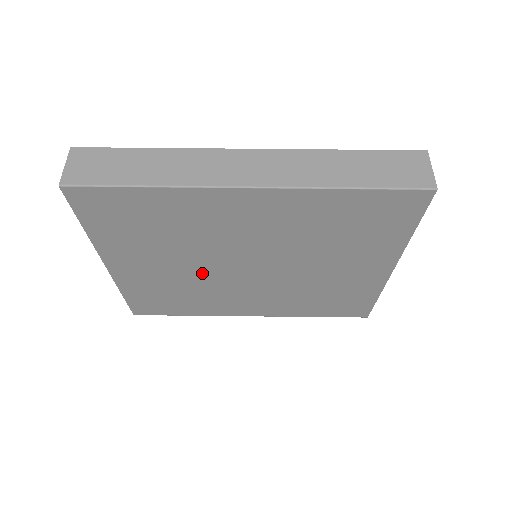
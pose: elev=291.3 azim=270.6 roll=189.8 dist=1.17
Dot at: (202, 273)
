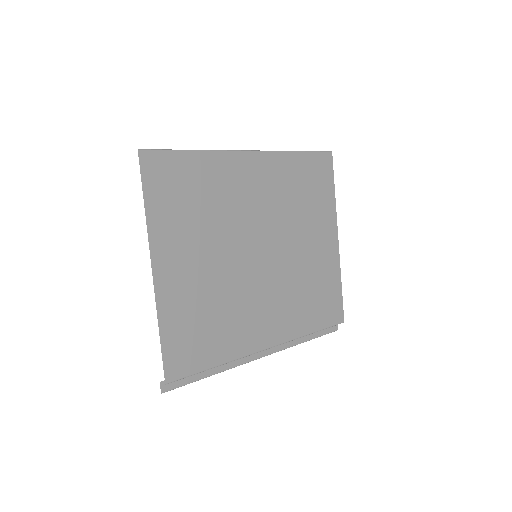
Dot at: (229, 269)
